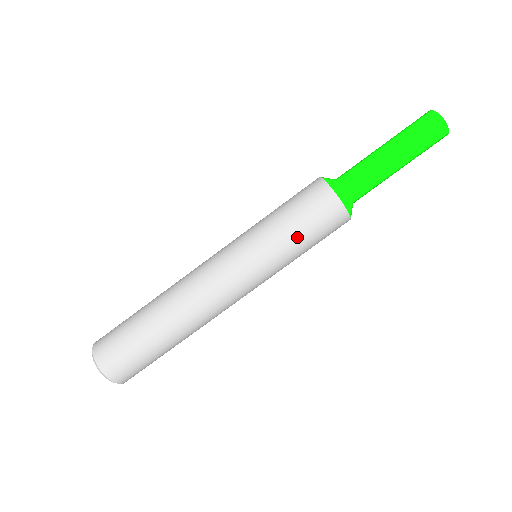
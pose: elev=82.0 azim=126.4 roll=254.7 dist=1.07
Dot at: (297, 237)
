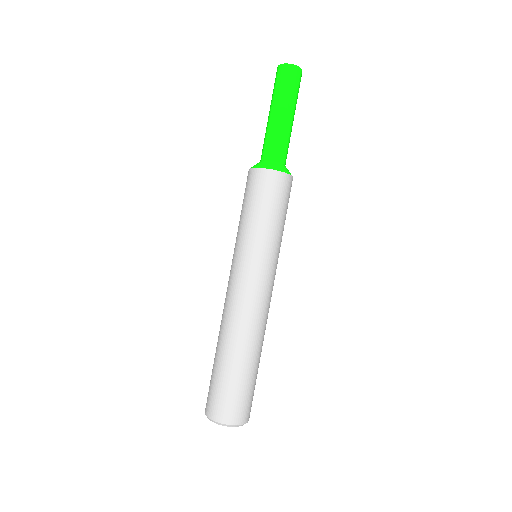
Dot at: (283, 221)
